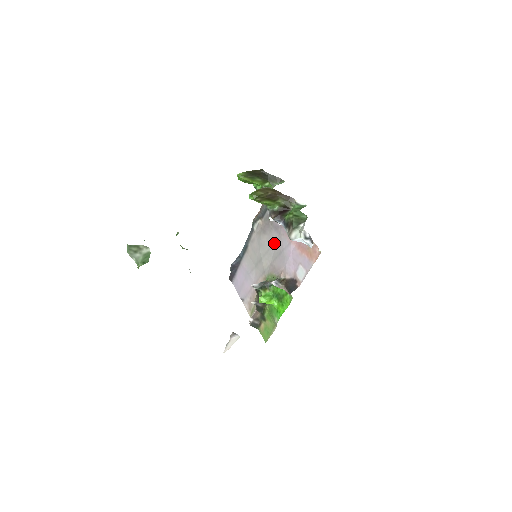
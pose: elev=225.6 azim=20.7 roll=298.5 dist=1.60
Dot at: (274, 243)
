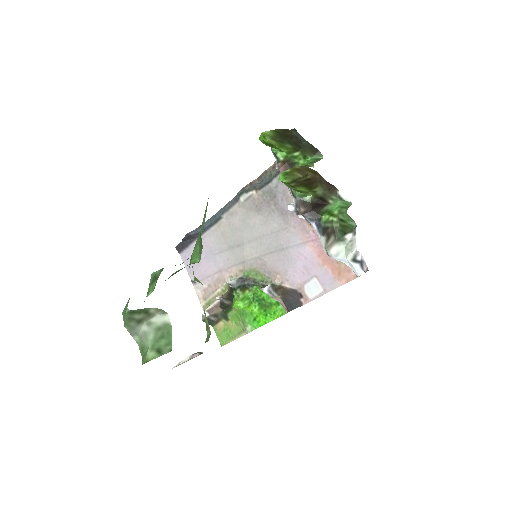
Dot at: (273, 232)
